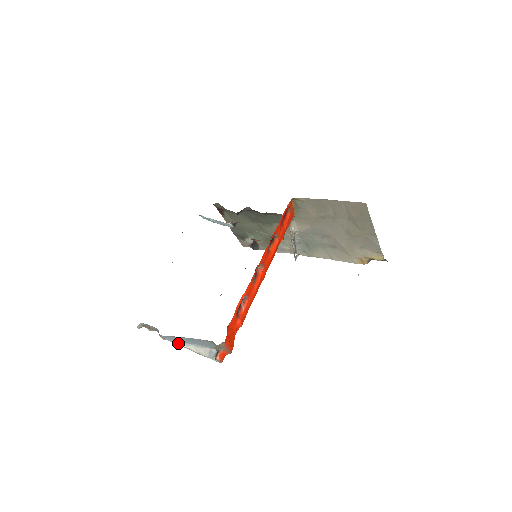
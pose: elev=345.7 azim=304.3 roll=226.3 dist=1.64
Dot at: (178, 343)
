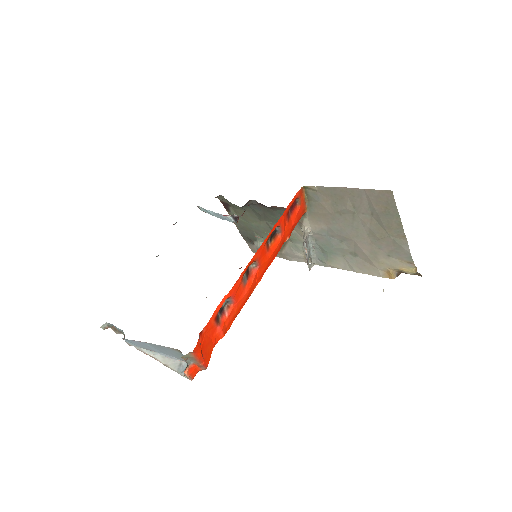
Dot at: (144, 350)
